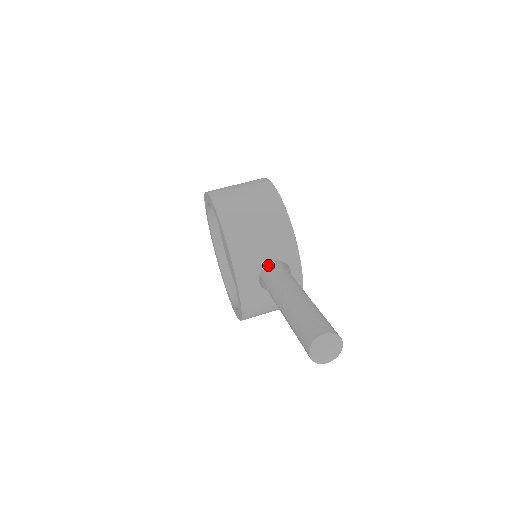
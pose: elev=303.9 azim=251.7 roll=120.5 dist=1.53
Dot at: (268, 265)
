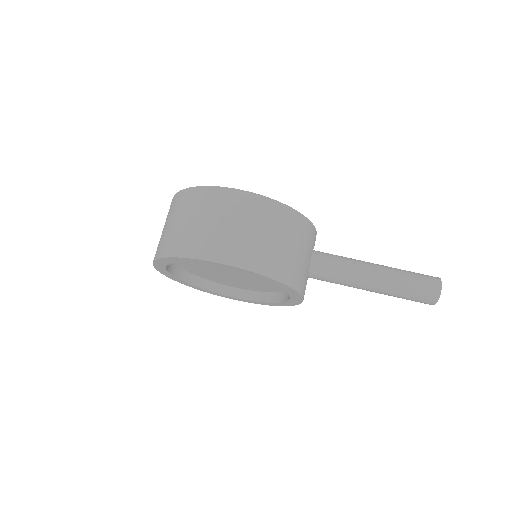
Dot at: (309, 264)
